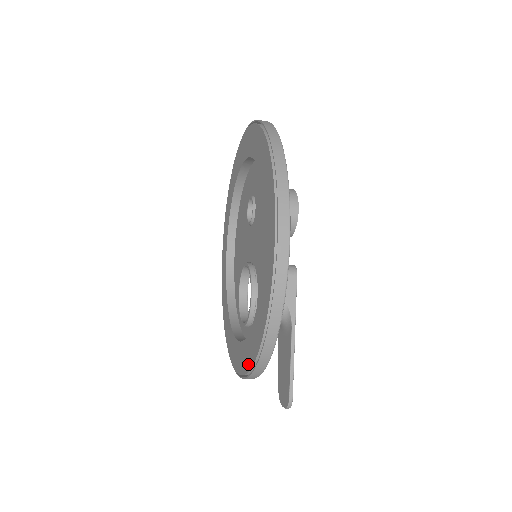
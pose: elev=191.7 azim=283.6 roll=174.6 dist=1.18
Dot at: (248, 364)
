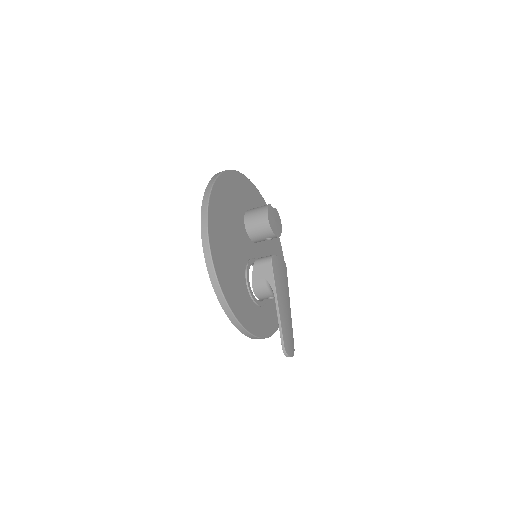
Dot at: occluded
